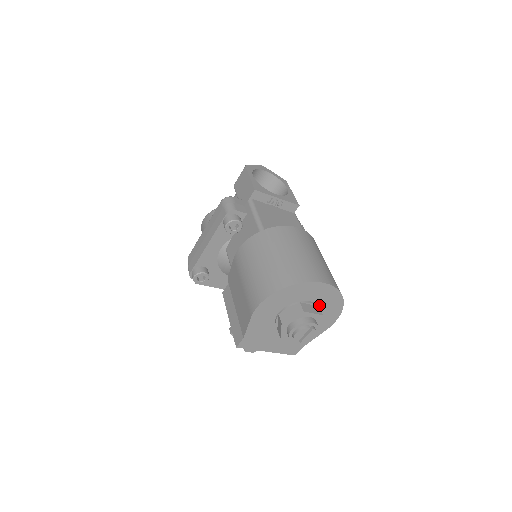
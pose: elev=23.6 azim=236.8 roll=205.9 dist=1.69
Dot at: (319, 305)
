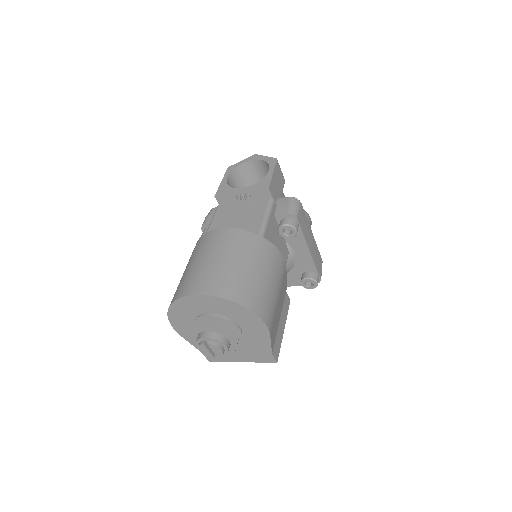
Dot at: (223, 314)
